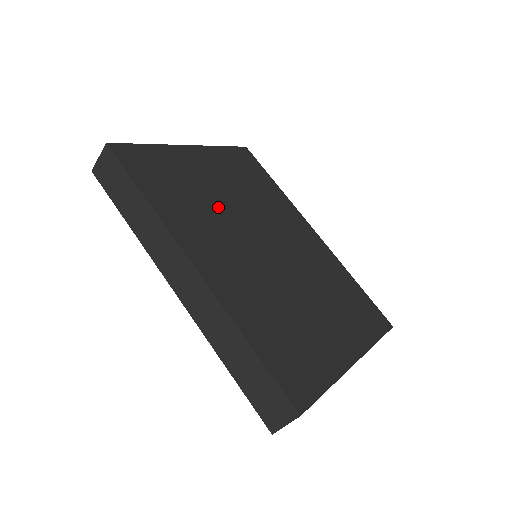
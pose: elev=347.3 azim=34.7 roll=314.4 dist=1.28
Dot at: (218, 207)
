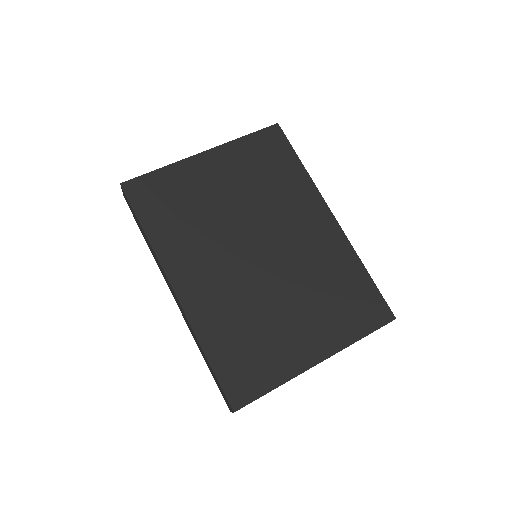
Dot at: (216, 220)
